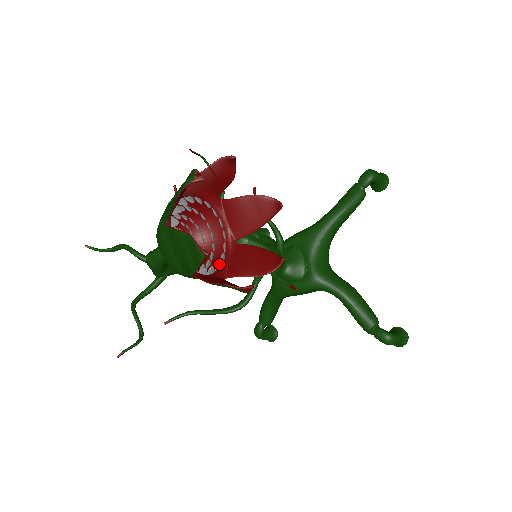
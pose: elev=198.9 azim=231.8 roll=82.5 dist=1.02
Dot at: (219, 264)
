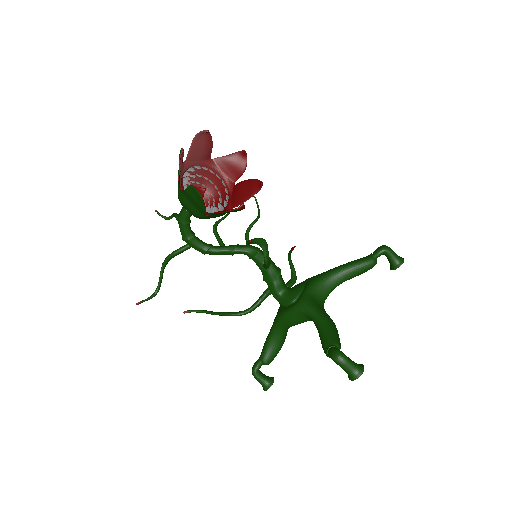
Dot at: (209, 209)
